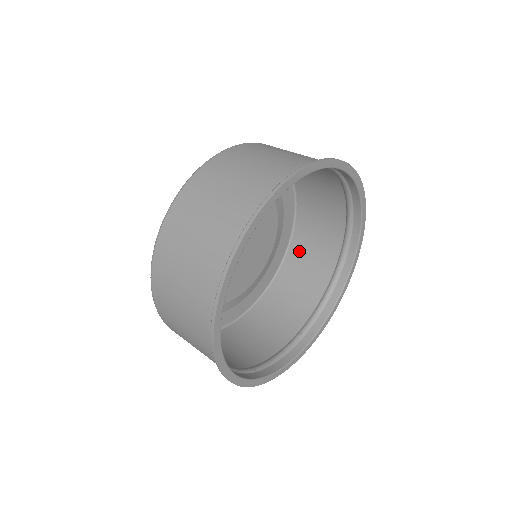
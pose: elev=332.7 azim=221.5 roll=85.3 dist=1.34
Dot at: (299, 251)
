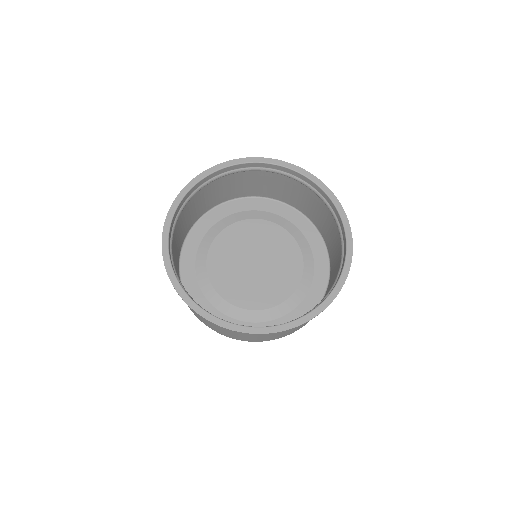
Dot at: (329, 286)
